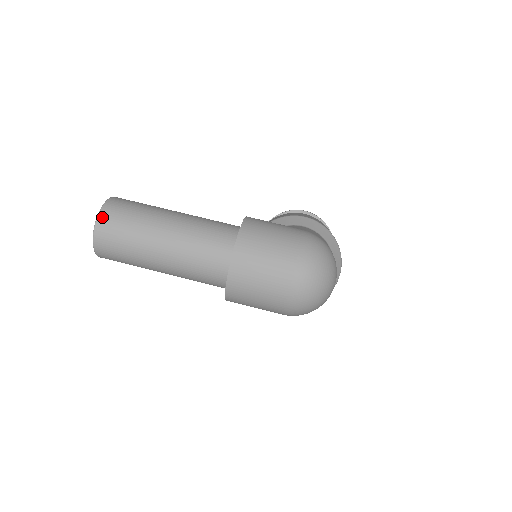
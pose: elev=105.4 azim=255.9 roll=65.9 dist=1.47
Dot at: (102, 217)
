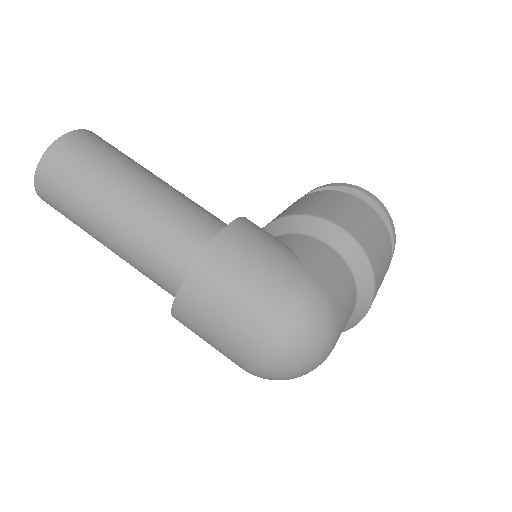
Dot at: (45, 164)
